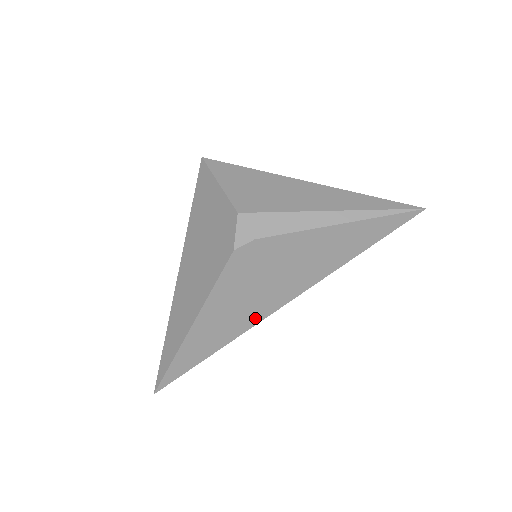
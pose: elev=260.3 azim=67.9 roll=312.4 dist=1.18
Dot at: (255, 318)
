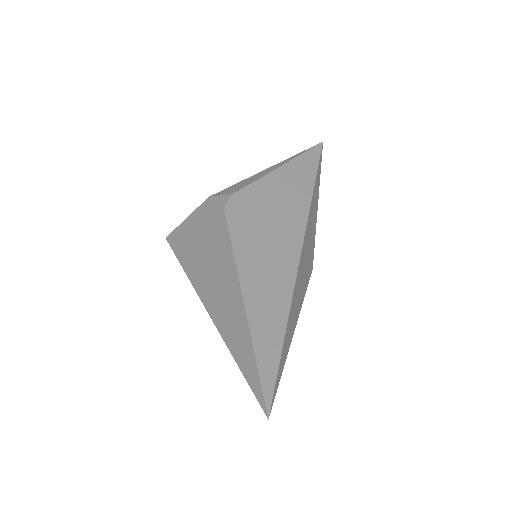
Dot at: (291, 264)
